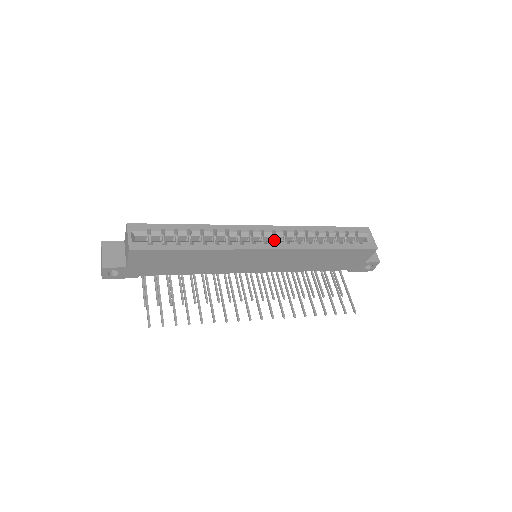
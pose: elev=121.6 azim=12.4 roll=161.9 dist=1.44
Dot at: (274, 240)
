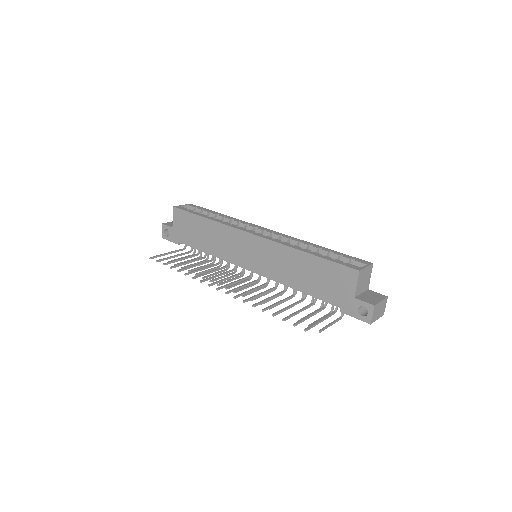
Dot at: occluded
